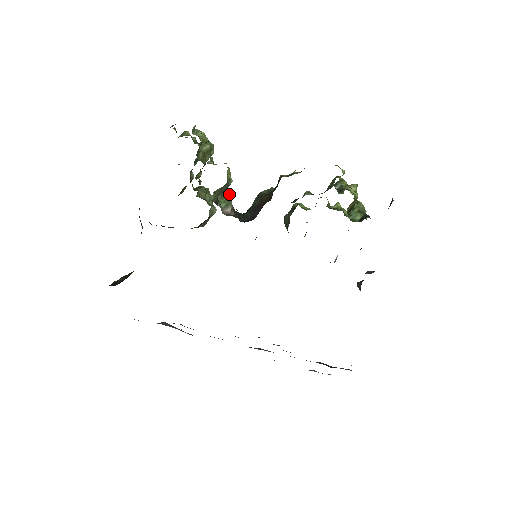
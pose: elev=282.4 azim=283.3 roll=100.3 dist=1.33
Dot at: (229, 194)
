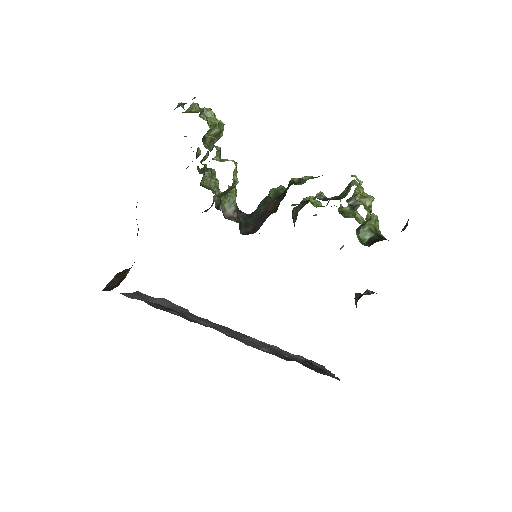
Dot at: (234, 191)
